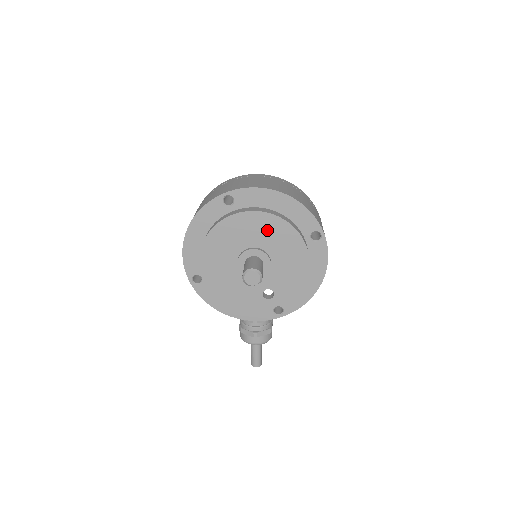
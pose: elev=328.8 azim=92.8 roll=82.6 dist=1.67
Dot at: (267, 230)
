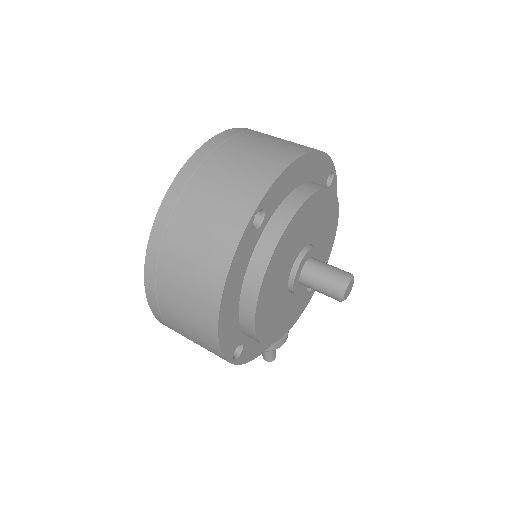
Dot at: (311, 217)
